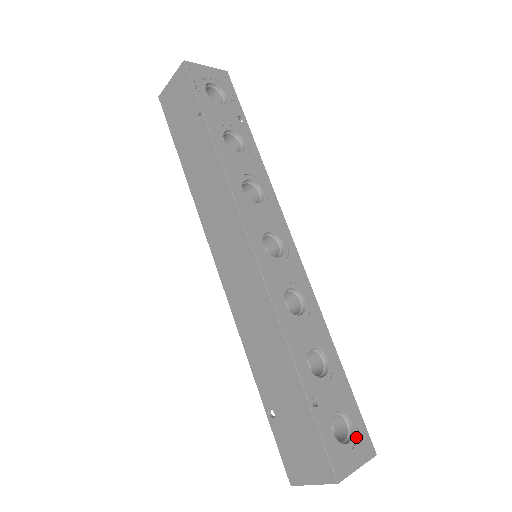
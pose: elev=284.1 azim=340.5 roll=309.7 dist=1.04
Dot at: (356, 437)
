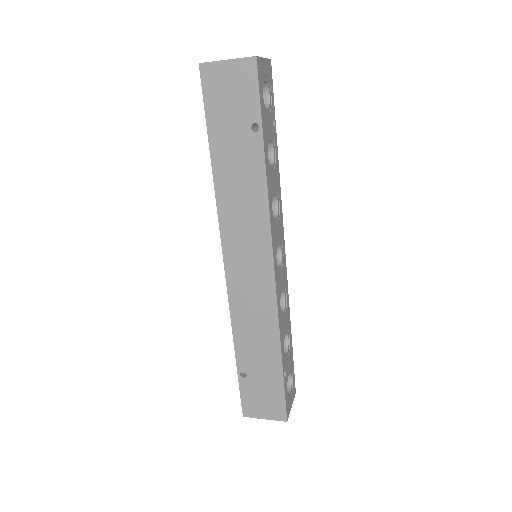
Dot at: (292, 387)
